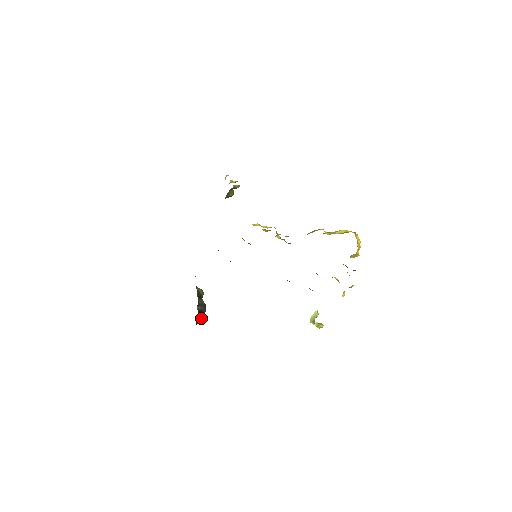
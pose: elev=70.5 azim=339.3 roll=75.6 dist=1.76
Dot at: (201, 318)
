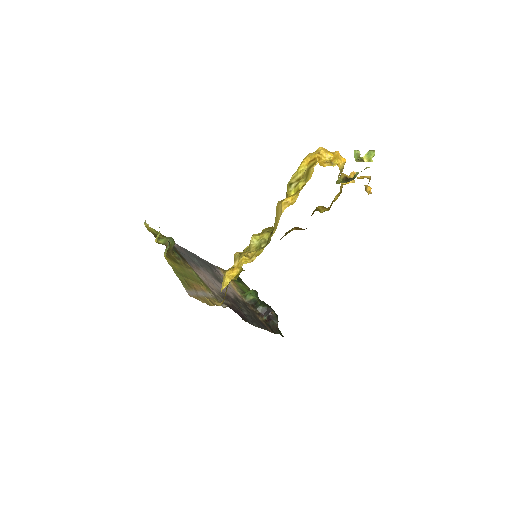
Dot at: (276, 322)
